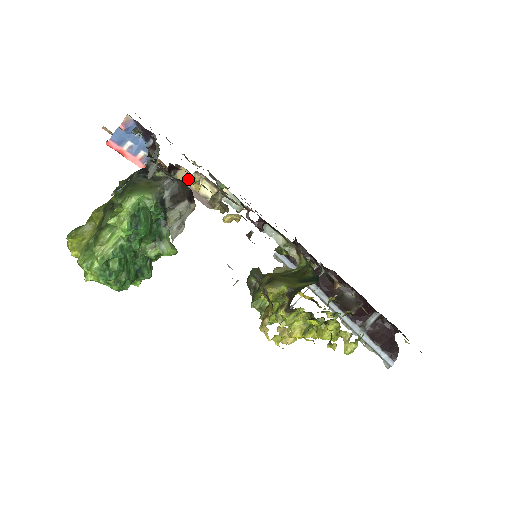
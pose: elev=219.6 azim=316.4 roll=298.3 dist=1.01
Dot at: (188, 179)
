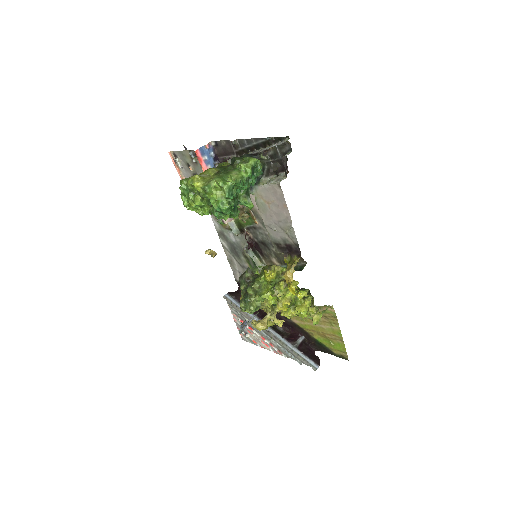
Dot at: occluded
